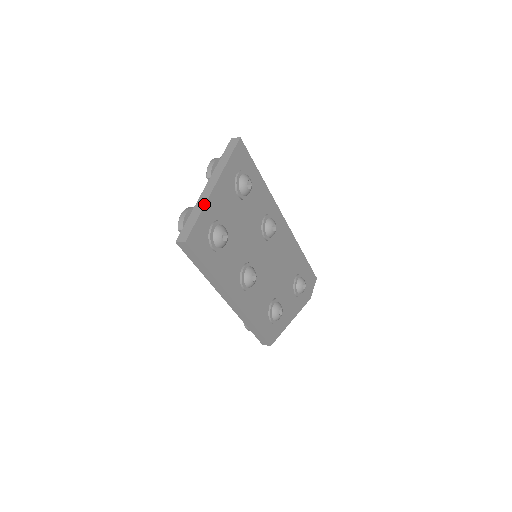
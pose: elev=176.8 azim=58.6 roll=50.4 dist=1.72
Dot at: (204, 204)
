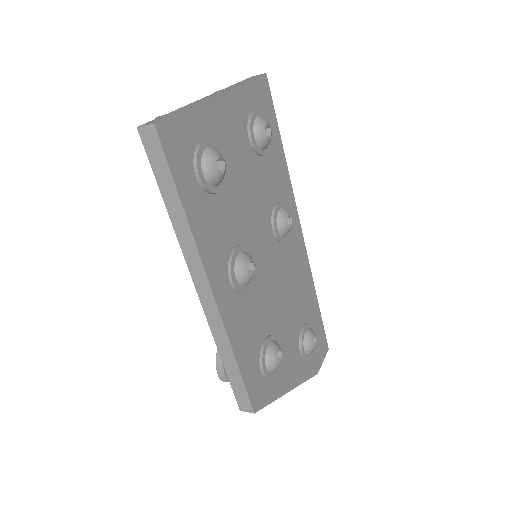
Dot at: (199, 102)
